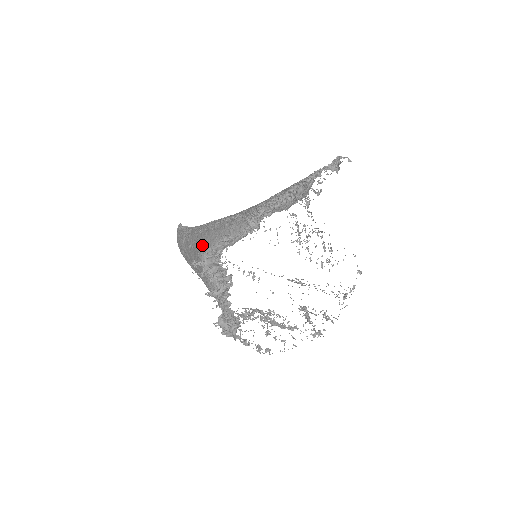
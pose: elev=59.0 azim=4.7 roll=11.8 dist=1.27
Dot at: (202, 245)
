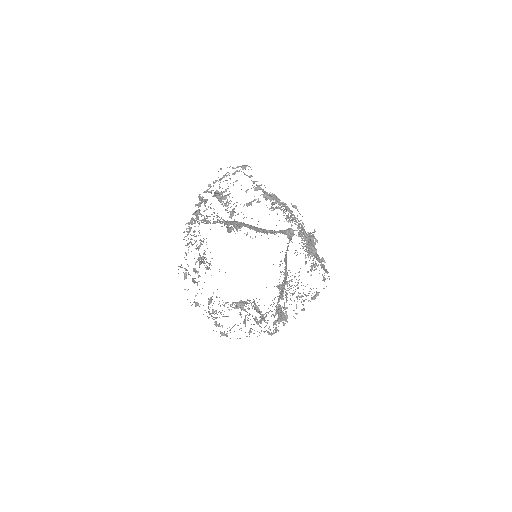
Dot at: occluded
